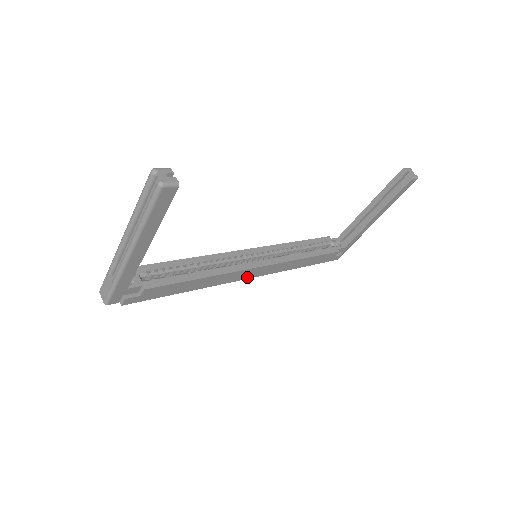
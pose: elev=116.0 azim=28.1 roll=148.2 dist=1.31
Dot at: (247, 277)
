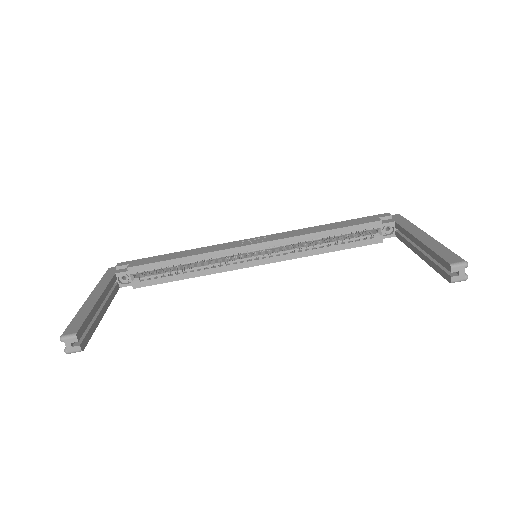
Dot at: occluded
